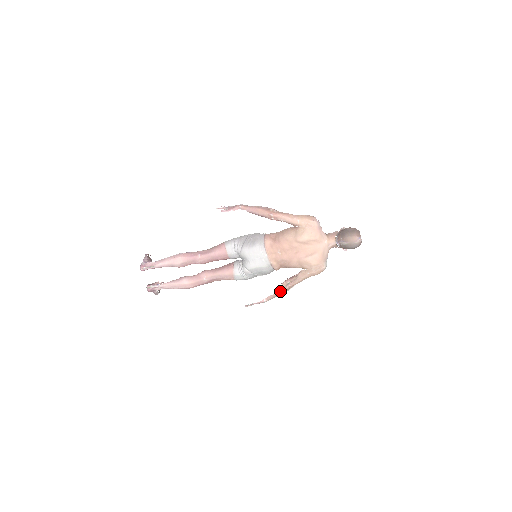
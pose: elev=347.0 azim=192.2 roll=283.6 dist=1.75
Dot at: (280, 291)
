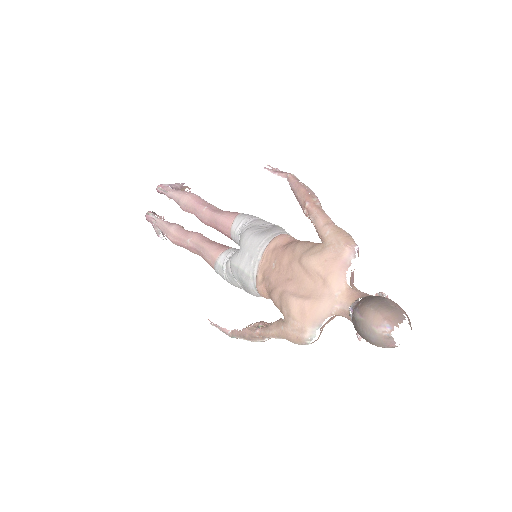
Dot at: (246, 331)
